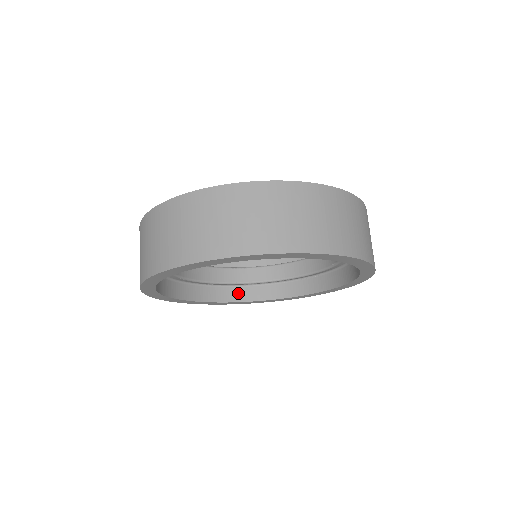
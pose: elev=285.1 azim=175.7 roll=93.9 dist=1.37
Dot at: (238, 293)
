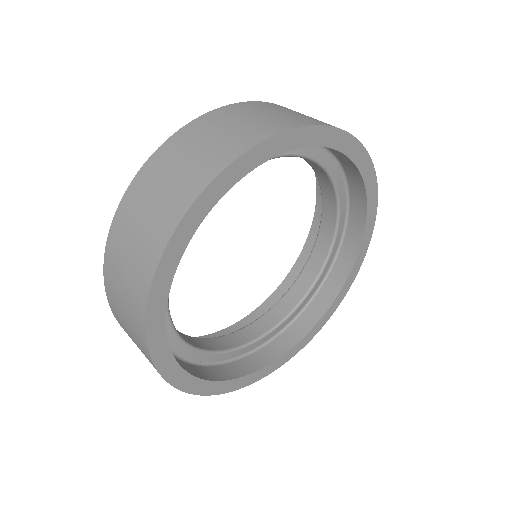
Dot at: (230, 370)
